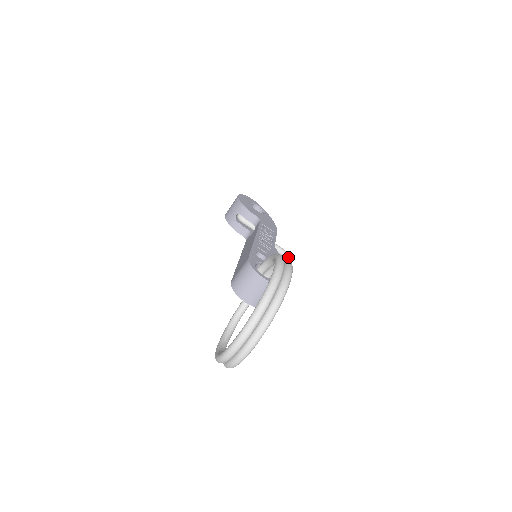
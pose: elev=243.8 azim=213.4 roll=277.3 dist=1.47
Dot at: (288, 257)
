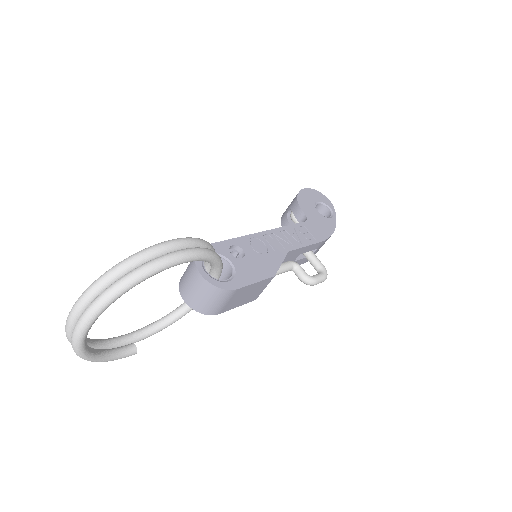
Dot at: (319, 276)
